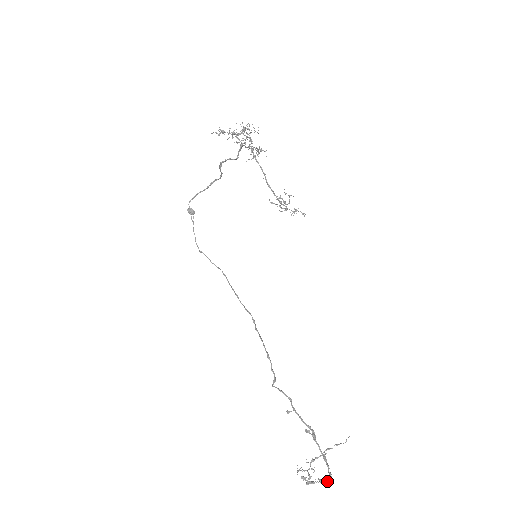
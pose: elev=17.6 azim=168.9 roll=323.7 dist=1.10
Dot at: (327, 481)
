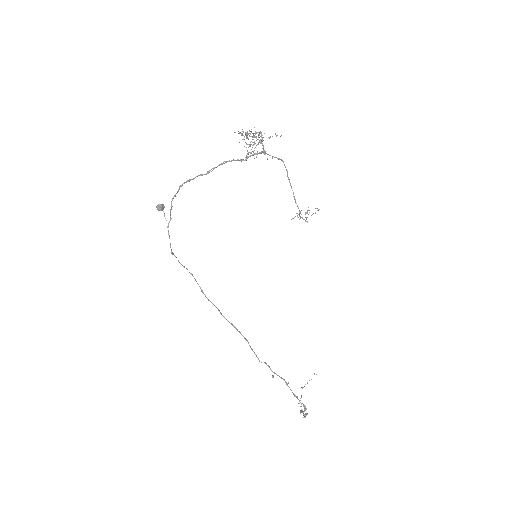
Dot at: (306, 409)
